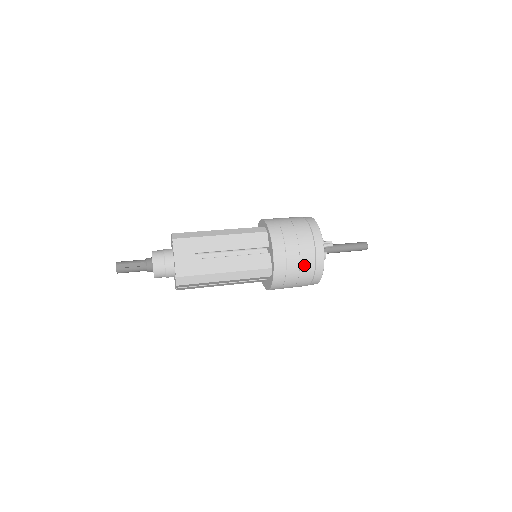
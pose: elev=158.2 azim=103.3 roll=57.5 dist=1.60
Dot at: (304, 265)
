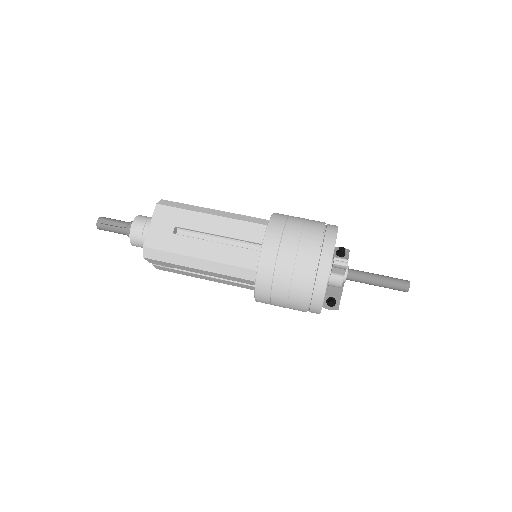
Dot at: (298, 279)
